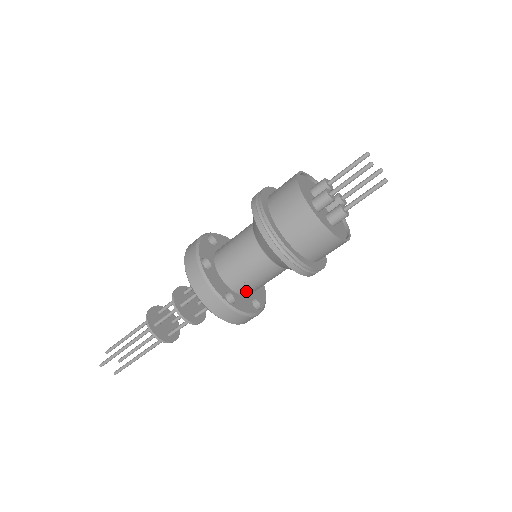
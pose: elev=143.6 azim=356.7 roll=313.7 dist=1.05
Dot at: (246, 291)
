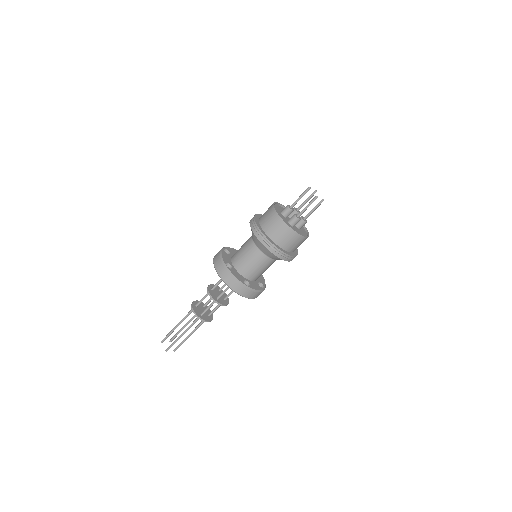
Dot at: (241, 269)
